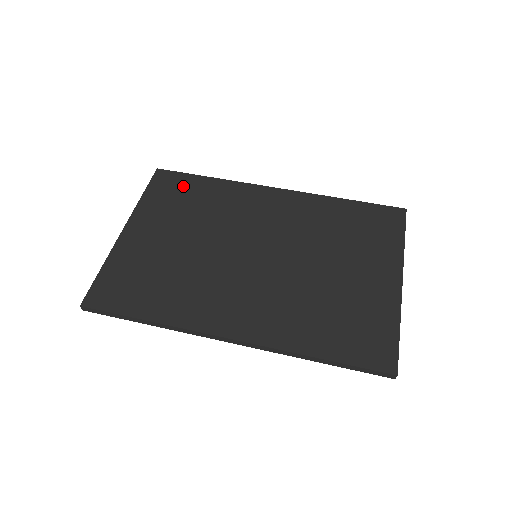
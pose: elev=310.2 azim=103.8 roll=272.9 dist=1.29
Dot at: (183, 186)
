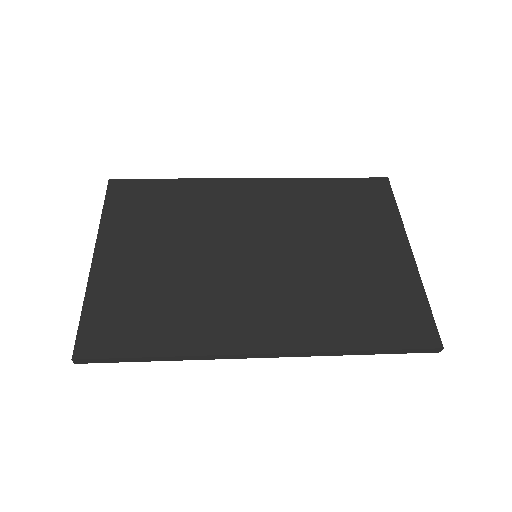
Dot at: (147, 194)
